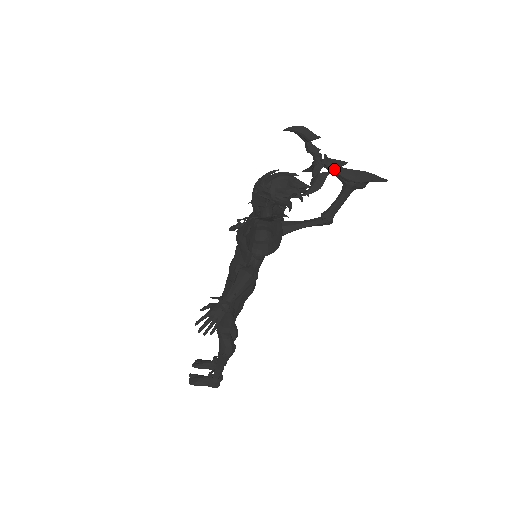
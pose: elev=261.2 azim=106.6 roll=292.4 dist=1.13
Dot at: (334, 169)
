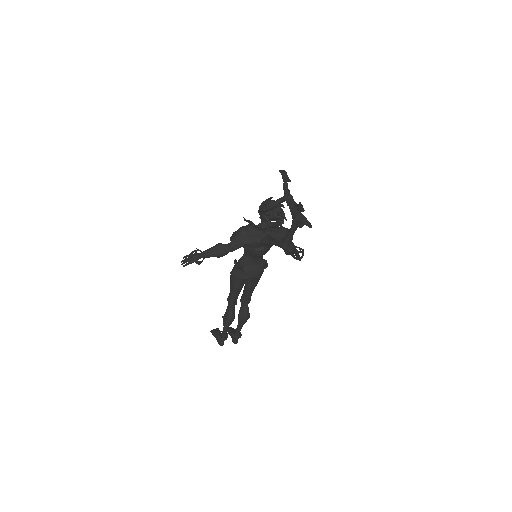
Dot at: (288, 205)
